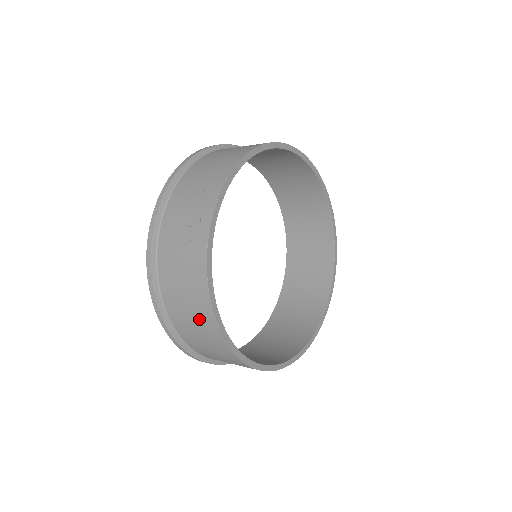
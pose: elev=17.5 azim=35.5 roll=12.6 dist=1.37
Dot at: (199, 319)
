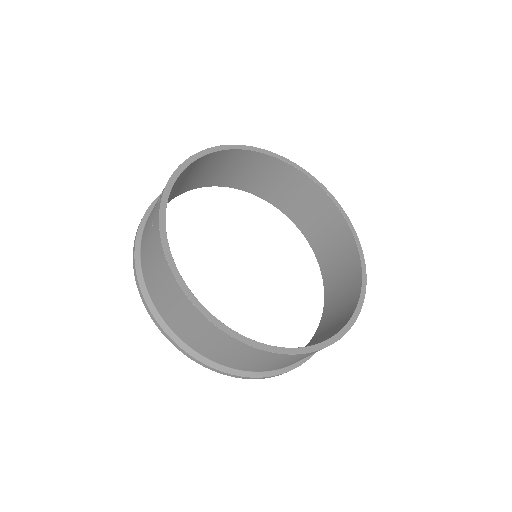
Dot at: (163, 279)
